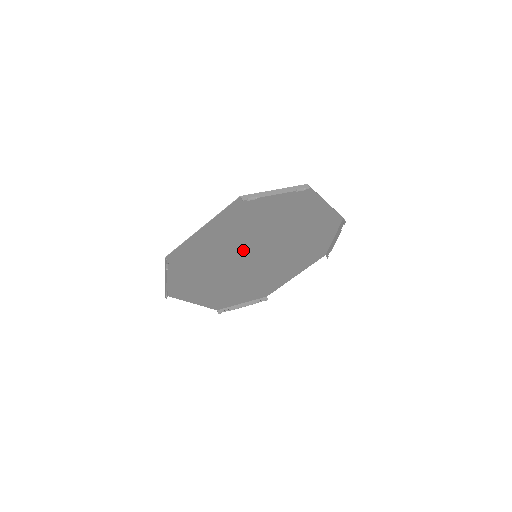
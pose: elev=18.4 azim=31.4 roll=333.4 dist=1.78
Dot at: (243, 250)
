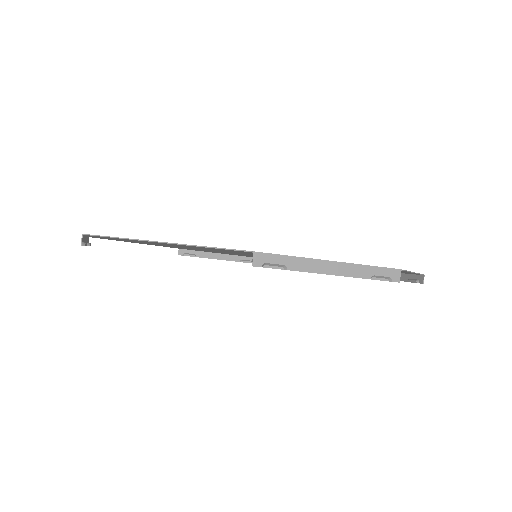
Dot at: occluded
